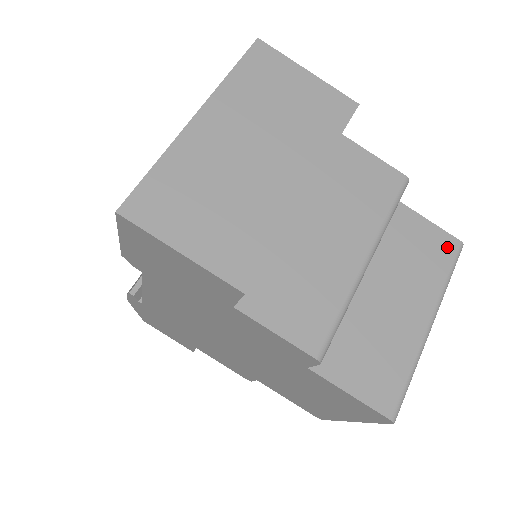
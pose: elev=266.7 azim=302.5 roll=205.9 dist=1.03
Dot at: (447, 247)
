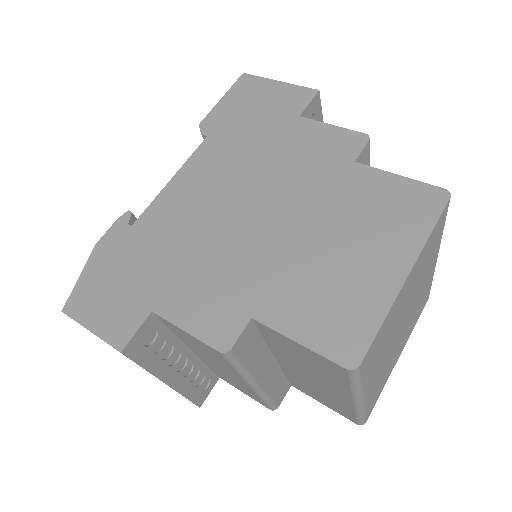
Dot at: occluded
